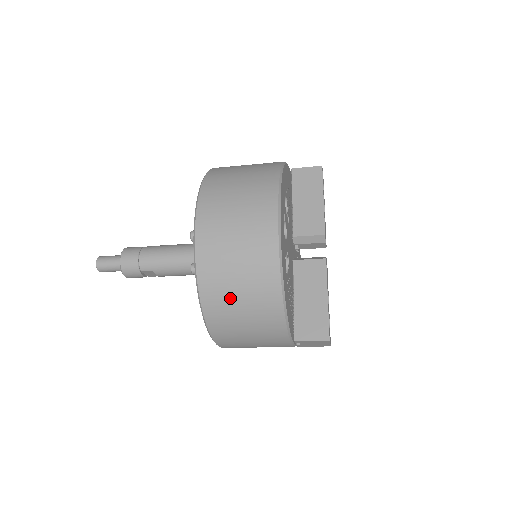
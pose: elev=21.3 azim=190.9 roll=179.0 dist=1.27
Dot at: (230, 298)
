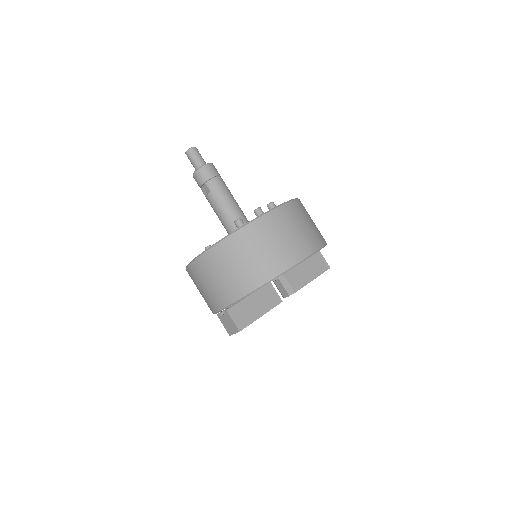
Dot at: (240, 255)
